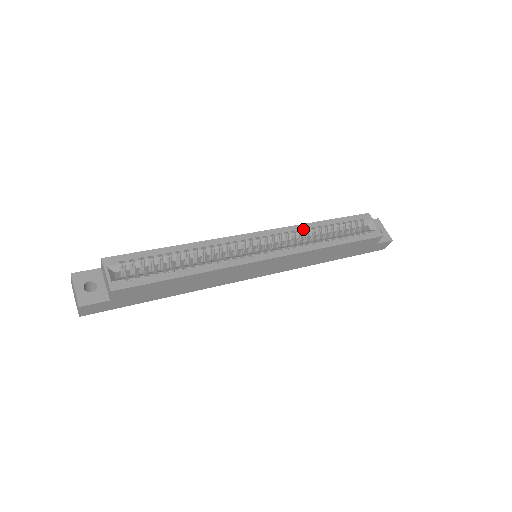
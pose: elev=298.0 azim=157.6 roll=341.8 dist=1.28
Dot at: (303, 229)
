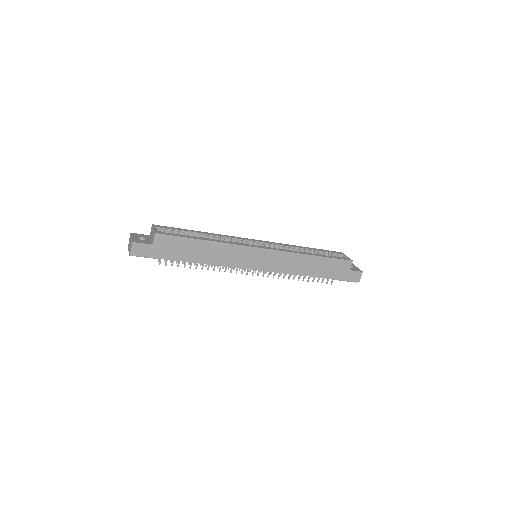
Dot at: (291, 246)
